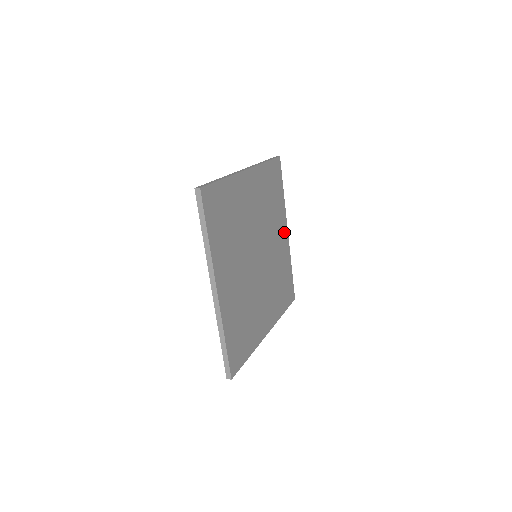
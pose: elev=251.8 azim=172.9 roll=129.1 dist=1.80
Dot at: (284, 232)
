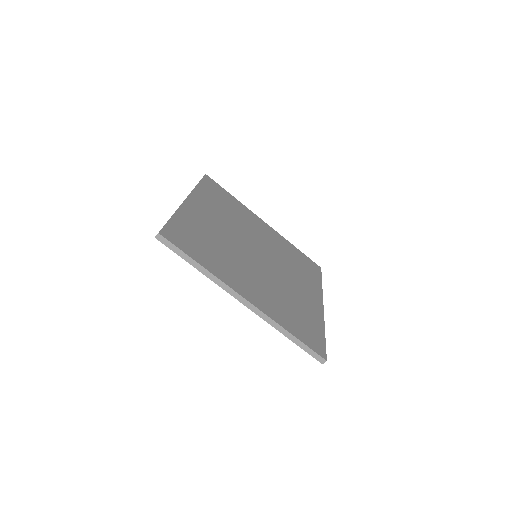
Dot at: (263, 225)
